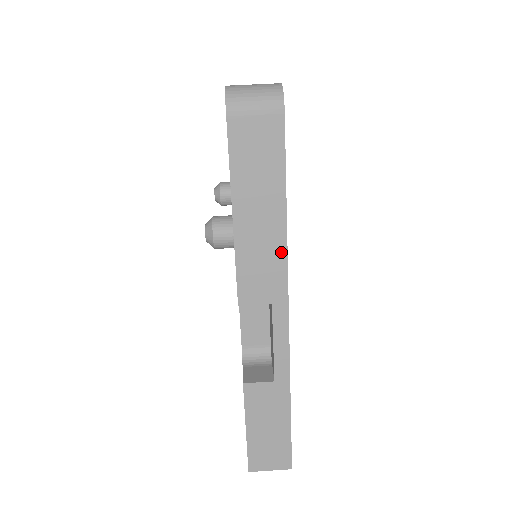
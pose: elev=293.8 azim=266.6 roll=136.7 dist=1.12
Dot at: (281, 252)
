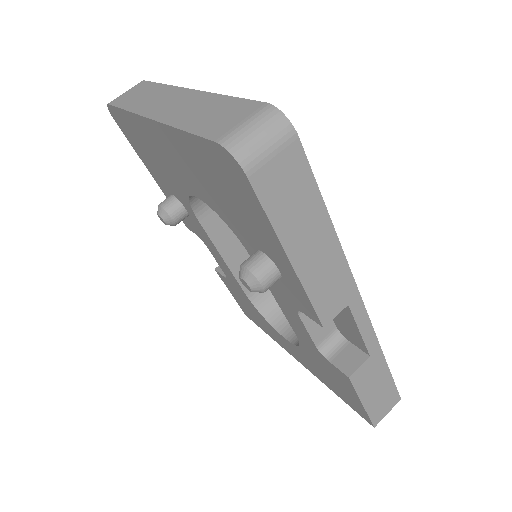
Dot at: (340, 260)
